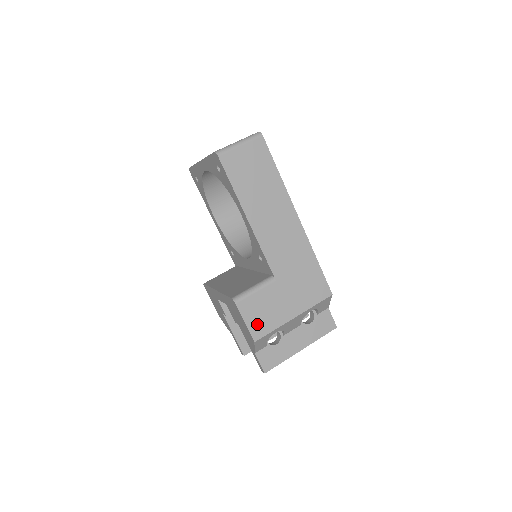
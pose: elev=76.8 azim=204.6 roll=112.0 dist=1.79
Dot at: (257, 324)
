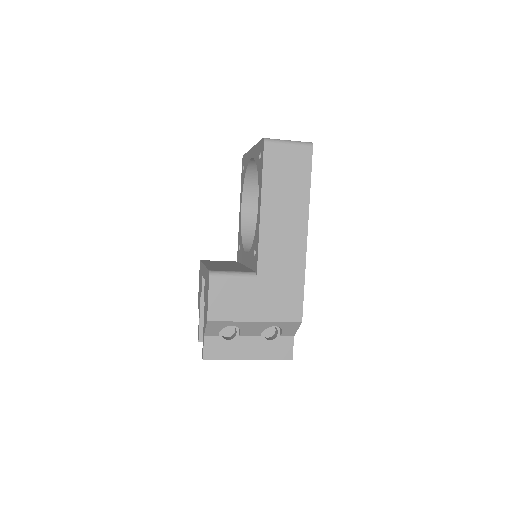
Dot at: (218, 306)
